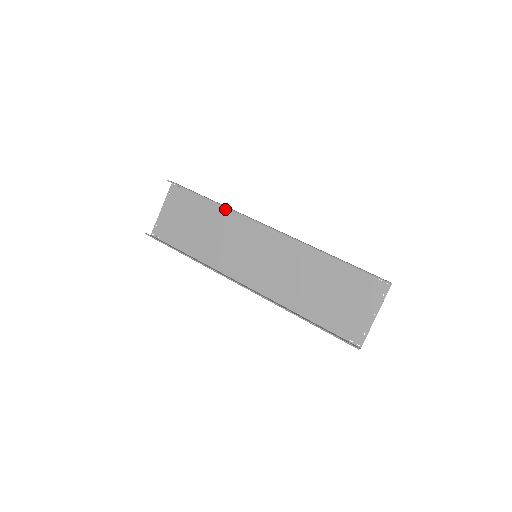
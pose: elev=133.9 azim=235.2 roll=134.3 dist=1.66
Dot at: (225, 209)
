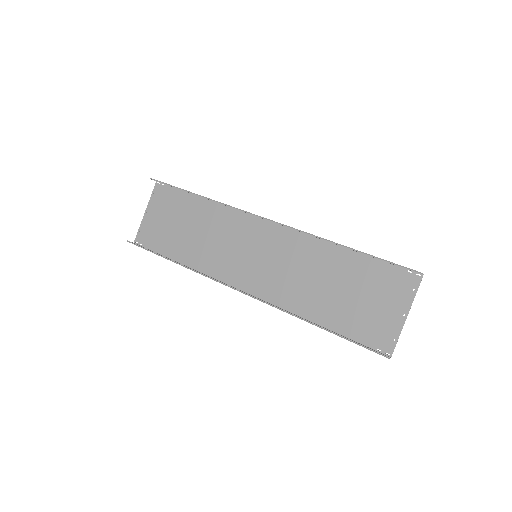
Dot at: (217, 205)
